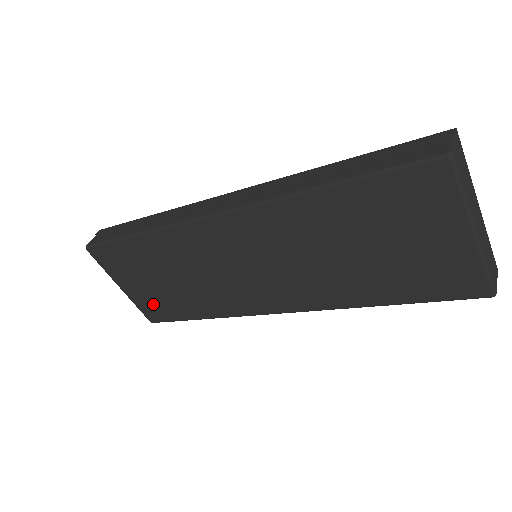
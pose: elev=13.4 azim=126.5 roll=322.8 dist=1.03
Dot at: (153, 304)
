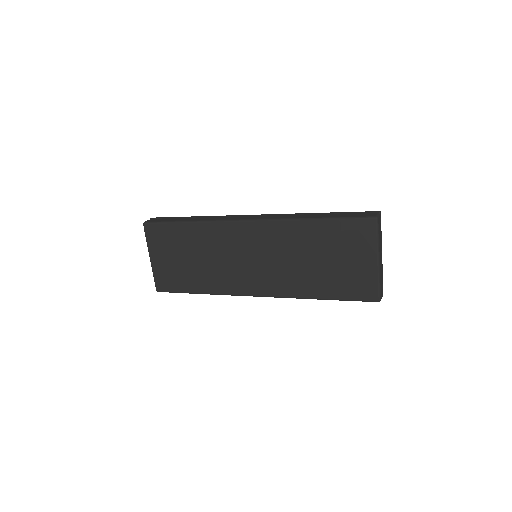
Dot at: (168, 275)
